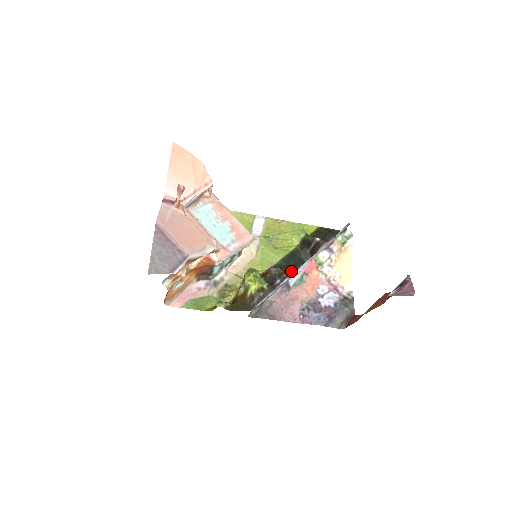
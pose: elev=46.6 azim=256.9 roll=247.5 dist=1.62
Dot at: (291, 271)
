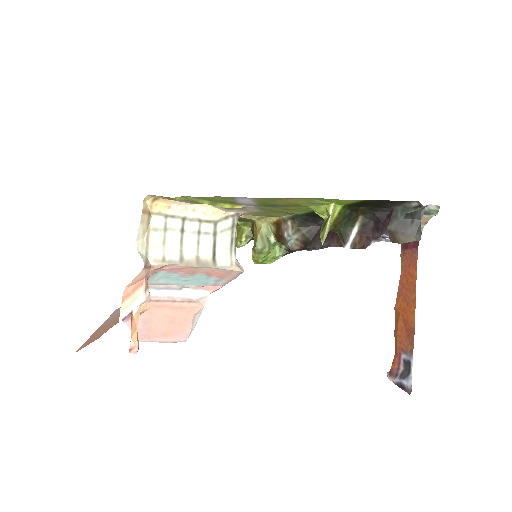
Dot at: (312, 249)
